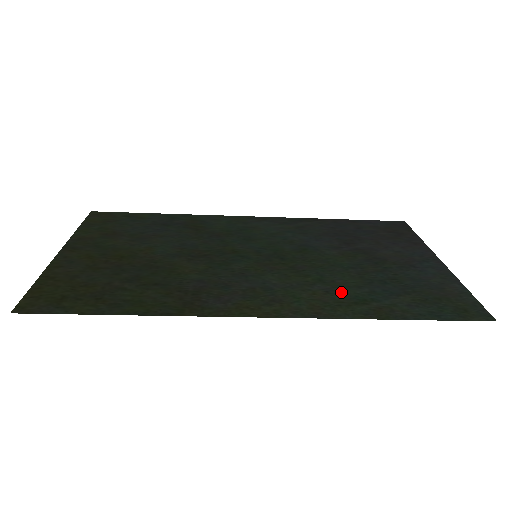
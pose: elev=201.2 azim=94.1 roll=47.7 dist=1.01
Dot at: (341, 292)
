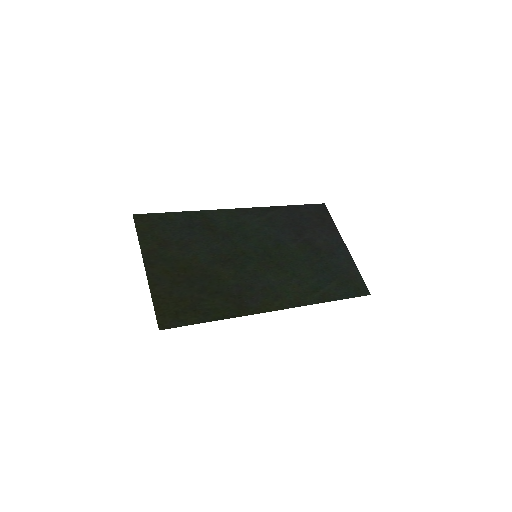
Dot at: (306, 284)
